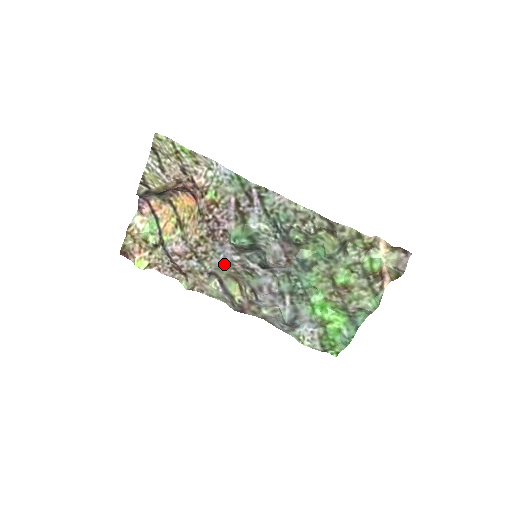
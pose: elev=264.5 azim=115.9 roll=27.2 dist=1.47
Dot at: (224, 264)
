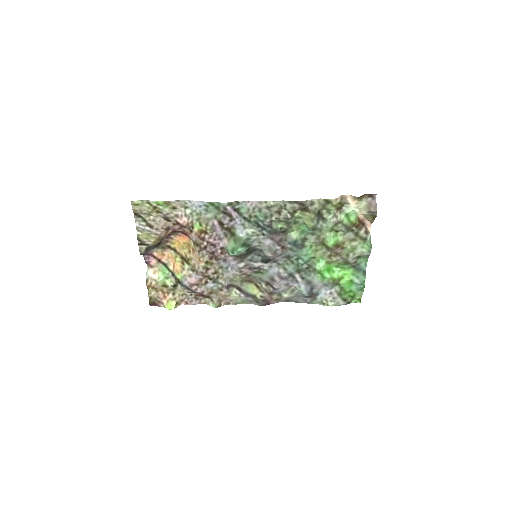
Dot at: (234, 274)
